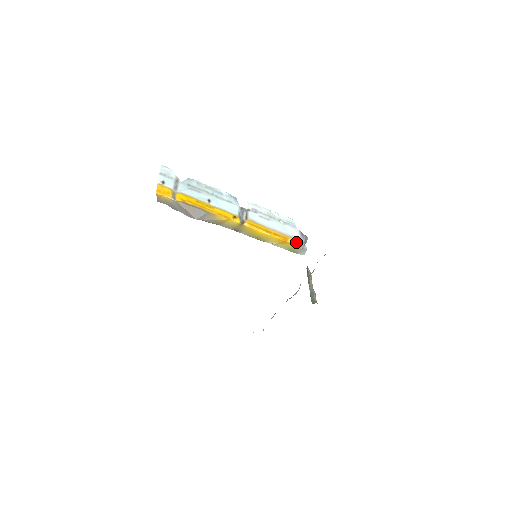
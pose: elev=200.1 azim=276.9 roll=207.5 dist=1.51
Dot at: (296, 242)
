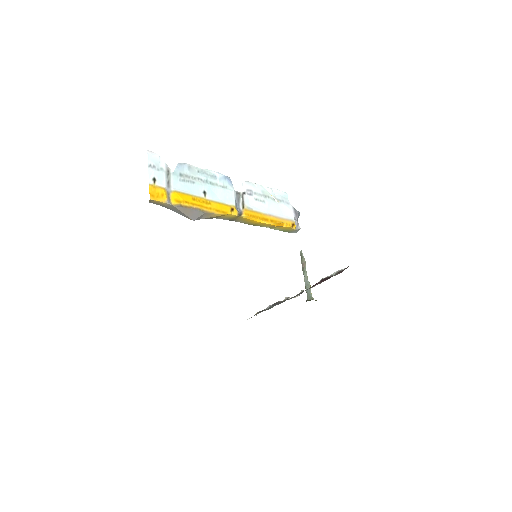
Dot at: (291, 225)
